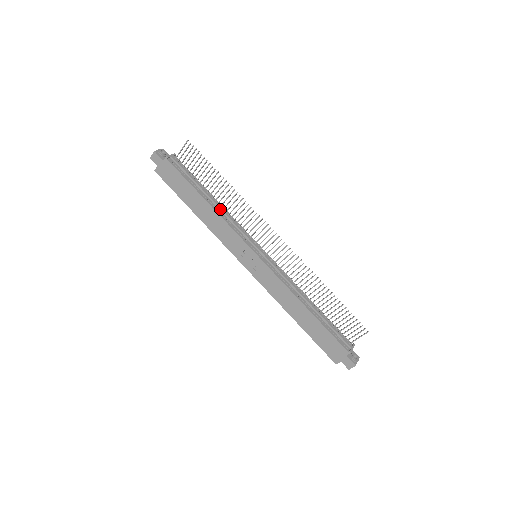
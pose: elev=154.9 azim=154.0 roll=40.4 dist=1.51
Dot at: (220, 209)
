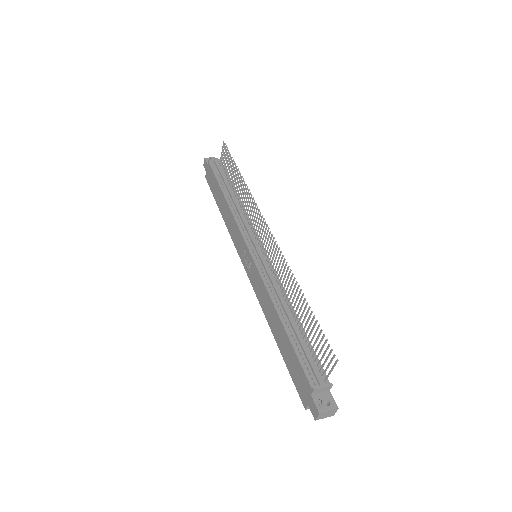
Dot at: (235, 205)
